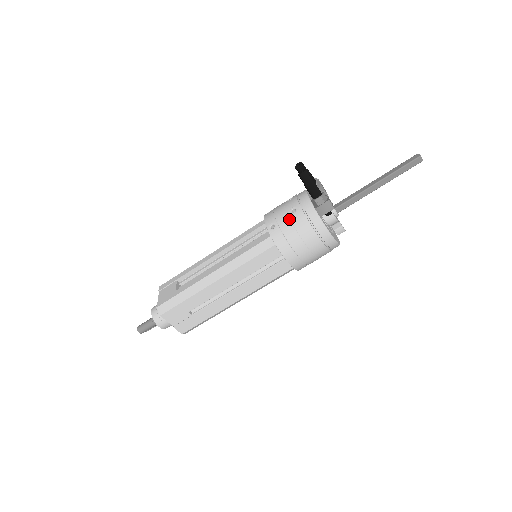
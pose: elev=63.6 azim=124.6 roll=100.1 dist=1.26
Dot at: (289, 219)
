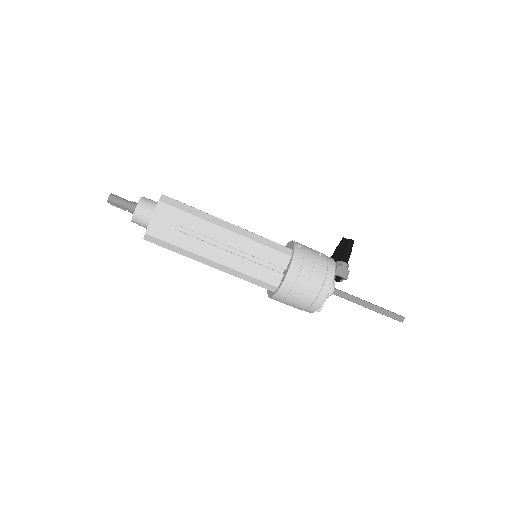
Dot at: (315, 254)
